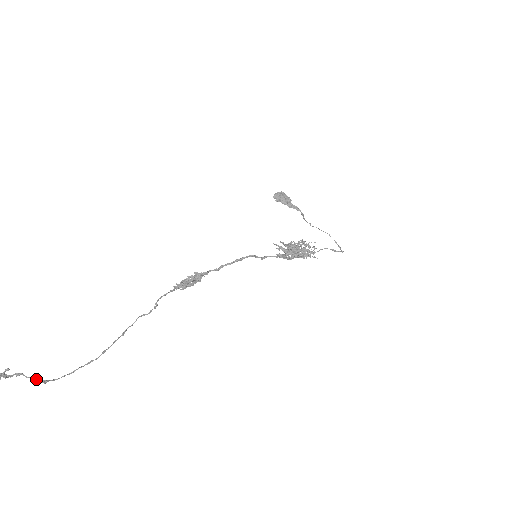
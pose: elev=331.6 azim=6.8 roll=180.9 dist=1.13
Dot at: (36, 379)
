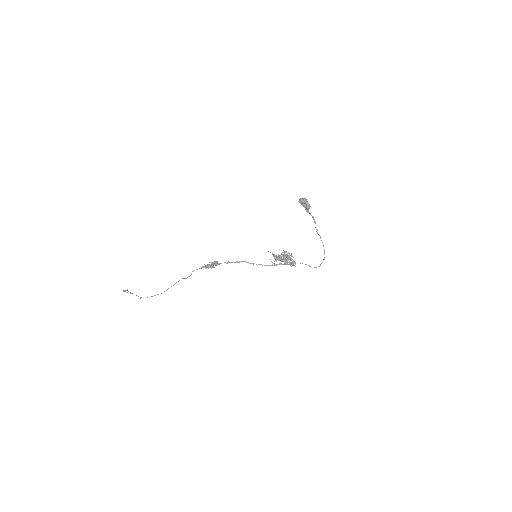
Dot at: occluded
